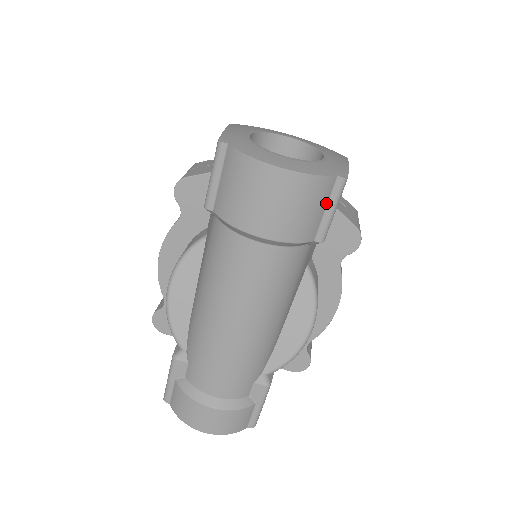
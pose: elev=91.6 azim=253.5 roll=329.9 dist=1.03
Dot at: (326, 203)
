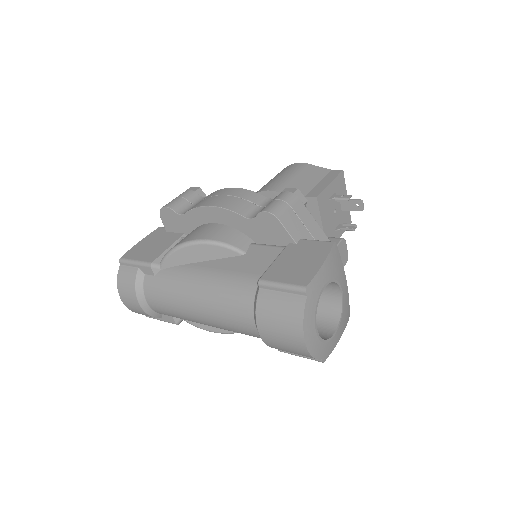
Dot at: occluded
